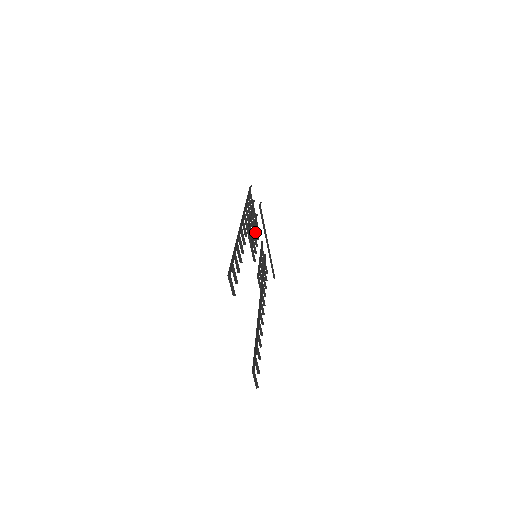
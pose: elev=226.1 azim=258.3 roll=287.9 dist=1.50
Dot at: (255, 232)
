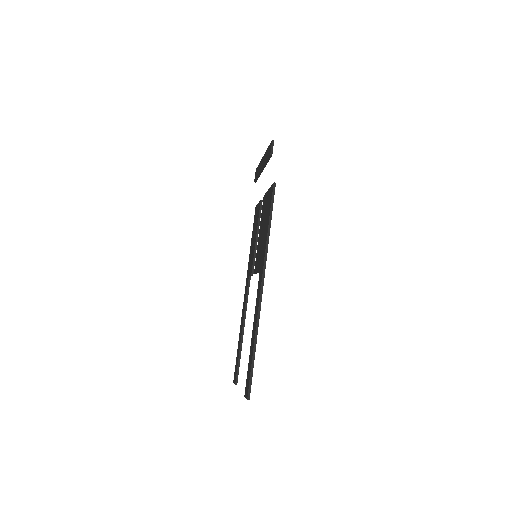
Dot at: (261, 225)
